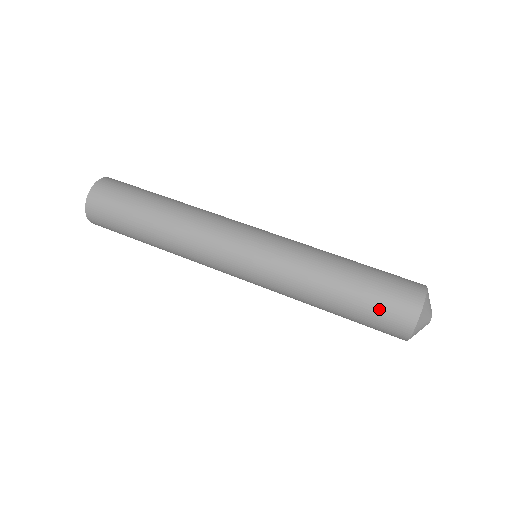
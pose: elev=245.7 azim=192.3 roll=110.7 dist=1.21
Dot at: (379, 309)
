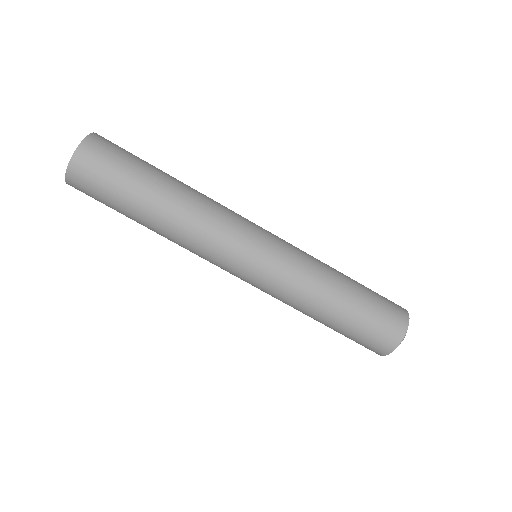
Dot at: (356, 341)
